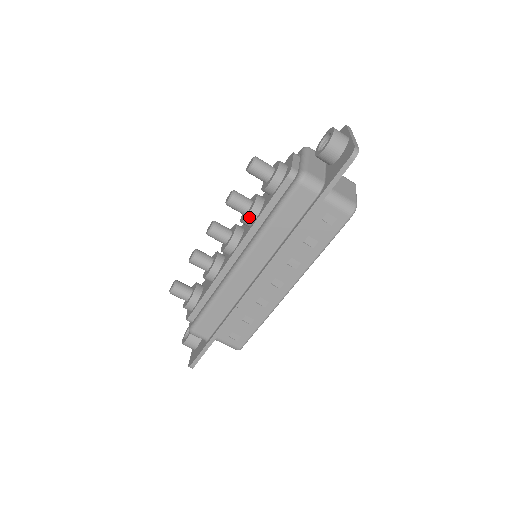
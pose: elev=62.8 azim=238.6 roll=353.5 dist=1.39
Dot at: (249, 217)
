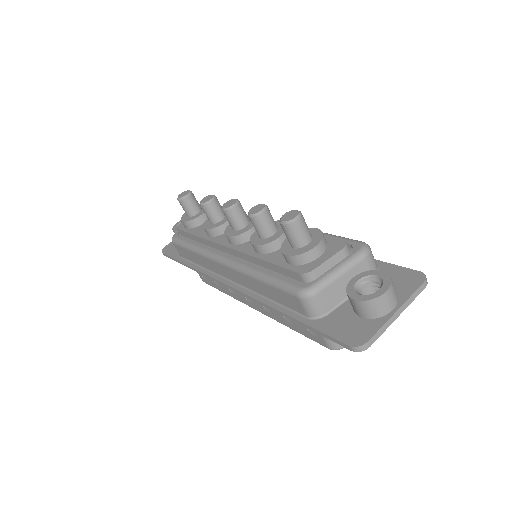
Dot at: (255, 247)
